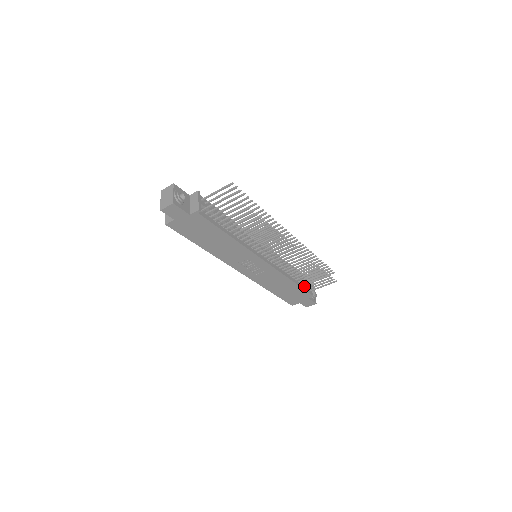
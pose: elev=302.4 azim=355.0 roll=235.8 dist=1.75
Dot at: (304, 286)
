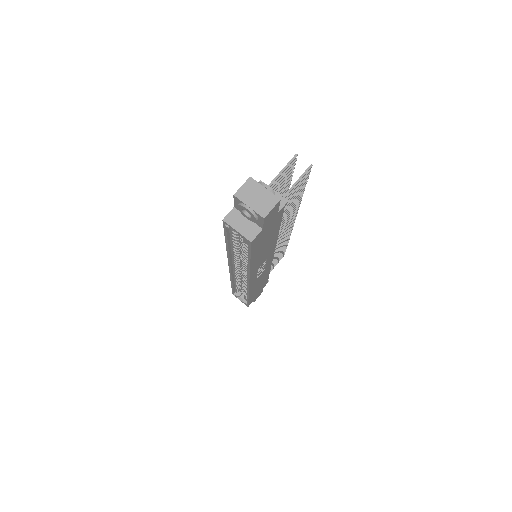
Dot at: occluded
